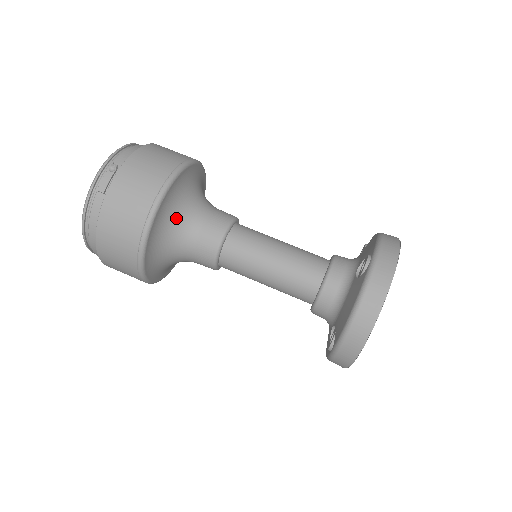
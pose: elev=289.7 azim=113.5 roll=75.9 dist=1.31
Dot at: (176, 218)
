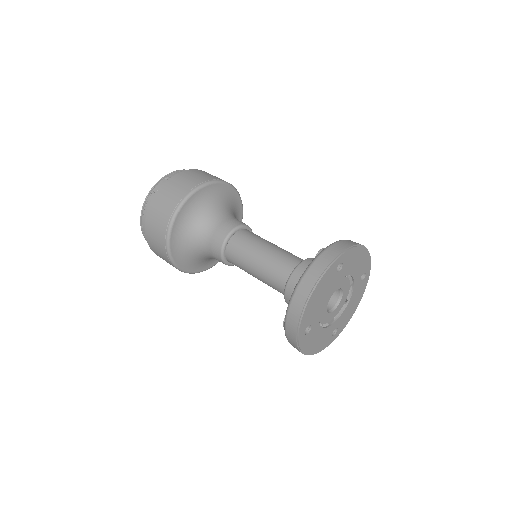
Dot at: (199, 216)
